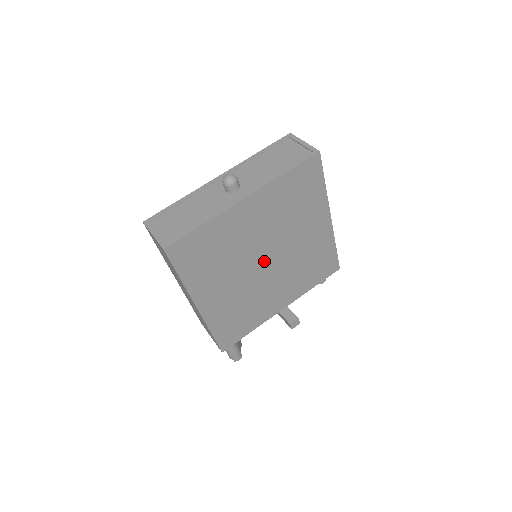
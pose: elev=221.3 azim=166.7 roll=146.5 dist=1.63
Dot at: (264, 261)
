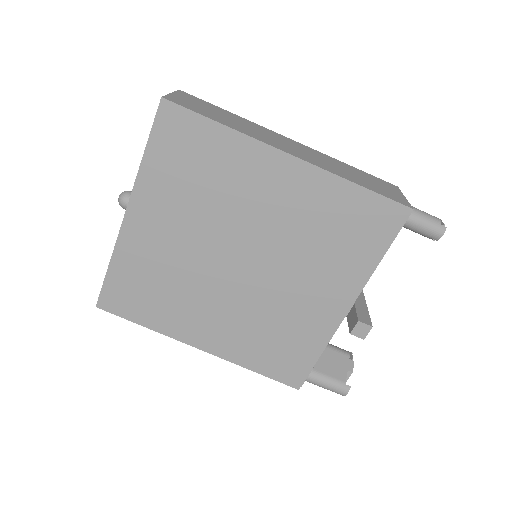
Dot at: (236, 265)
